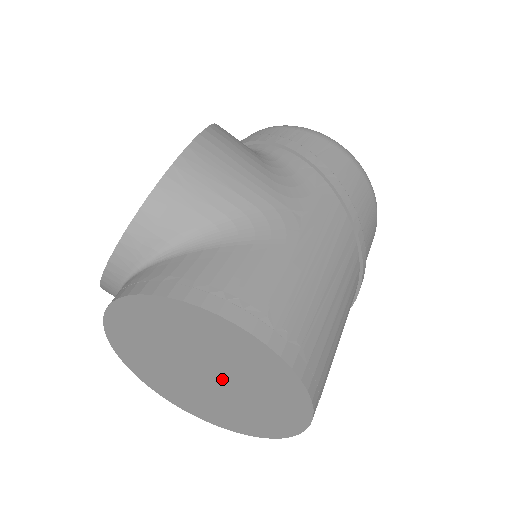
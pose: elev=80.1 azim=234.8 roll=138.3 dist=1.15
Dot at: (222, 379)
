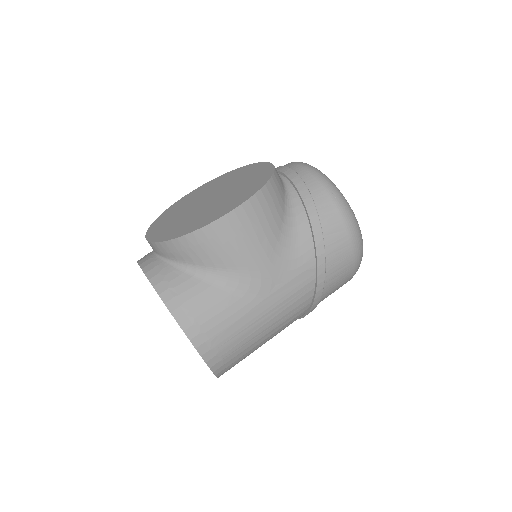
Dot at: occluded
